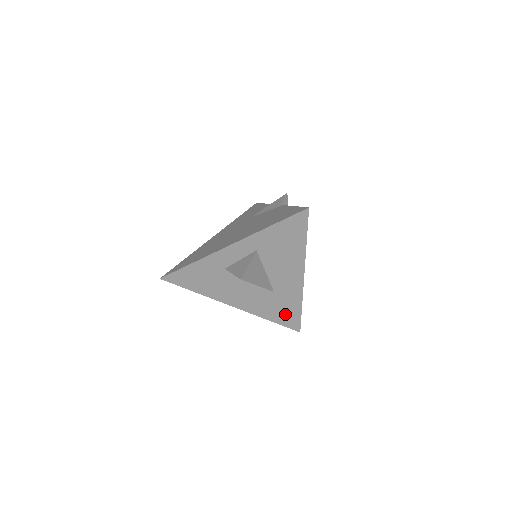
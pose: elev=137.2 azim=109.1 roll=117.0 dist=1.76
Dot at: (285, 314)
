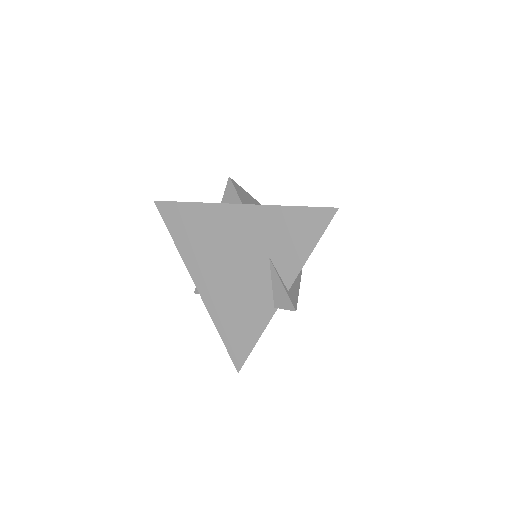
Dot at: occluded
